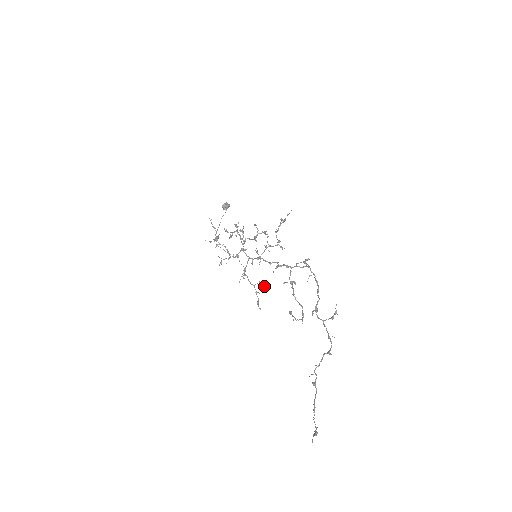
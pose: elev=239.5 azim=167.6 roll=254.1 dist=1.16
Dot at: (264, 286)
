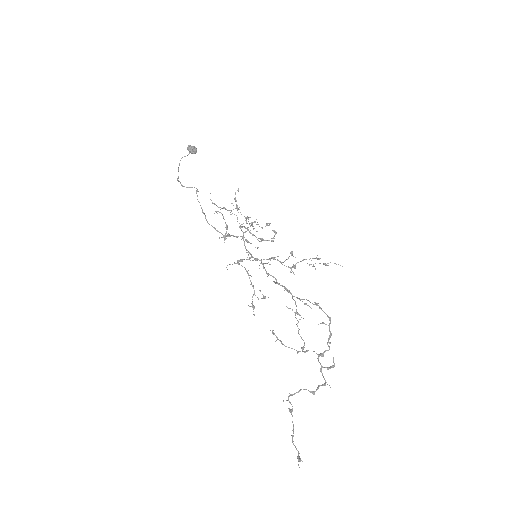
Dot at: (265, 296)
